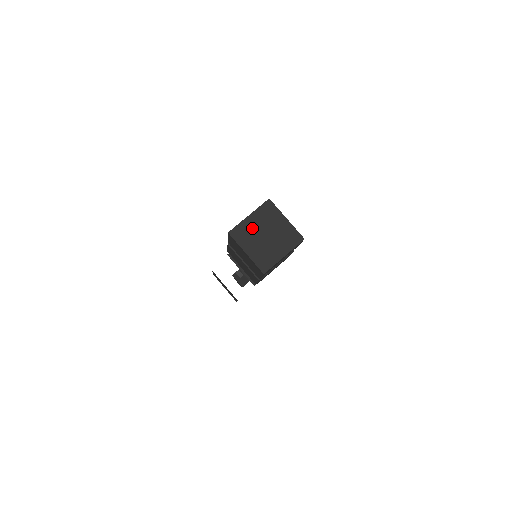
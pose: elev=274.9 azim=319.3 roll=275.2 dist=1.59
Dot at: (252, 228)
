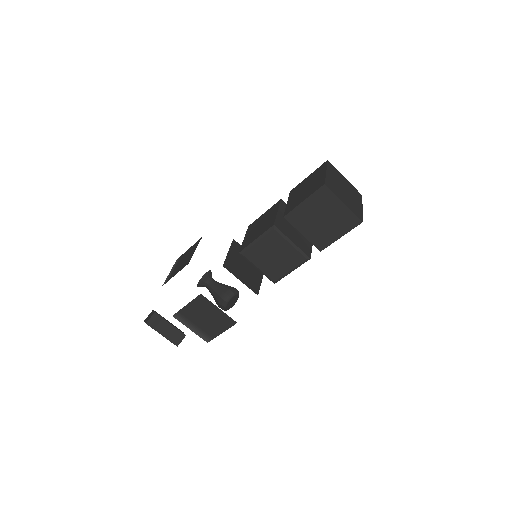
Dot at: (341, 179)
